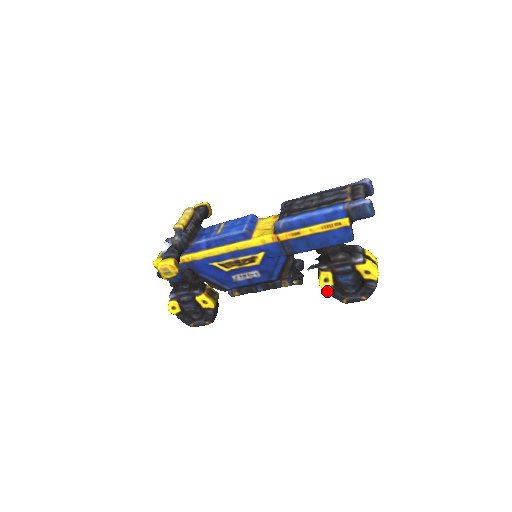
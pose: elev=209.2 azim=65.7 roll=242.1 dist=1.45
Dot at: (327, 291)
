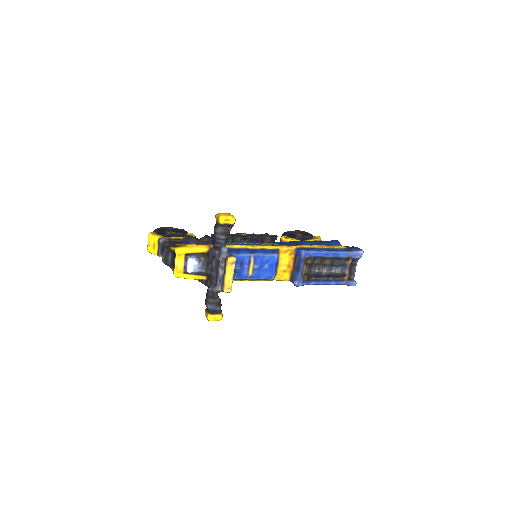
Dot at: occluded
